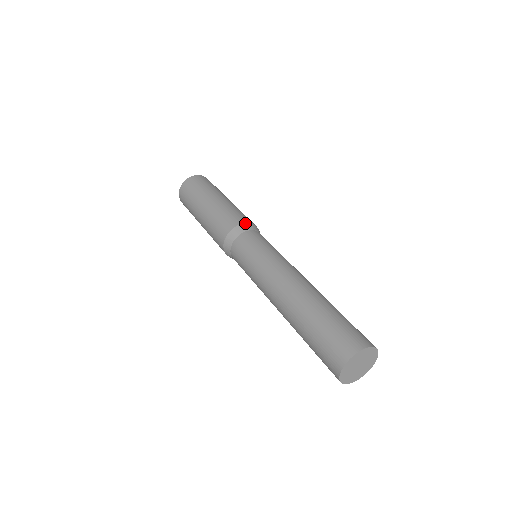
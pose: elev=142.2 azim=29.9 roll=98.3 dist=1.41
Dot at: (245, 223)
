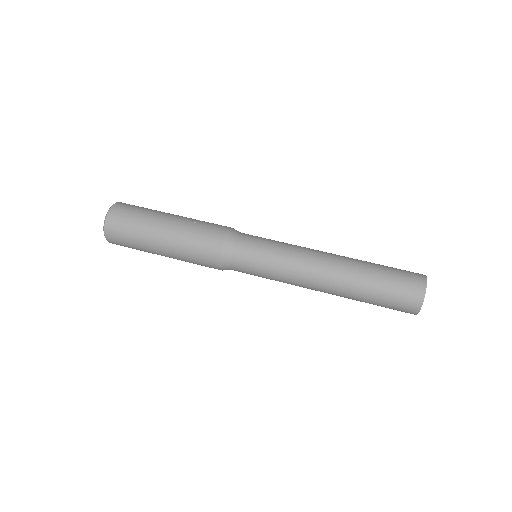
Dot at: (222, 249)
